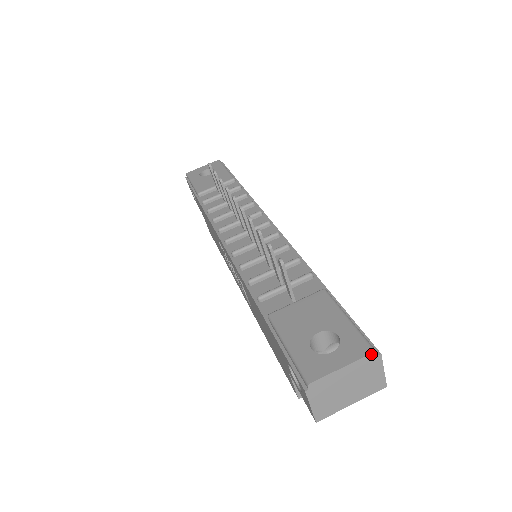
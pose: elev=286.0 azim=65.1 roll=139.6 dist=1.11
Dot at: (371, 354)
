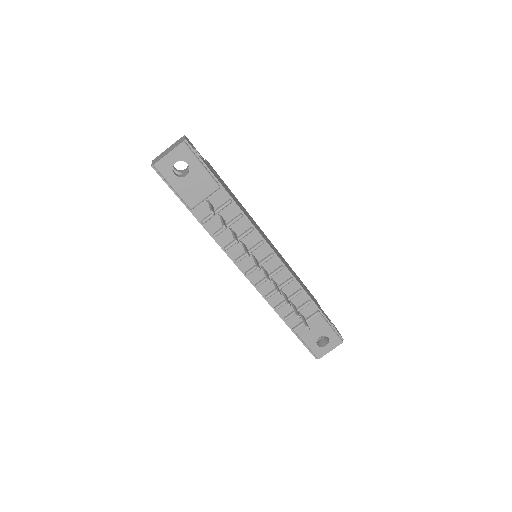
Dot at: (341, 343)
